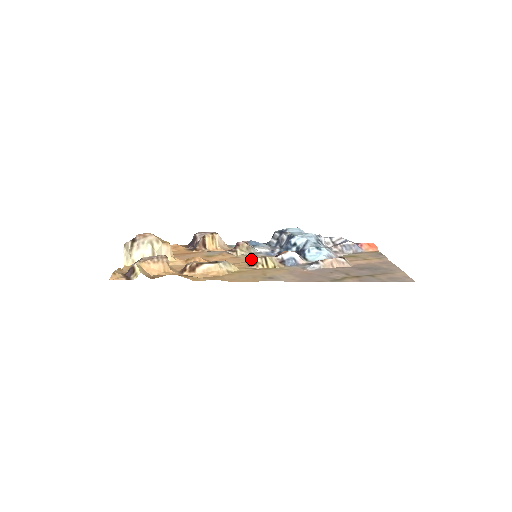
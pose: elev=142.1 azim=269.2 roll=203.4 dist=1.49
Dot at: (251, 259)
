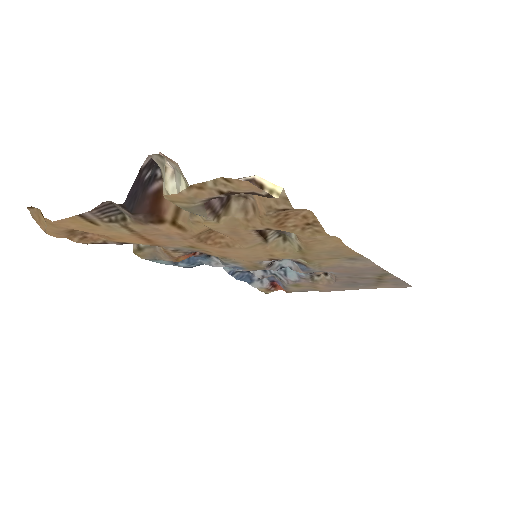
Dot at: (248, 260)
